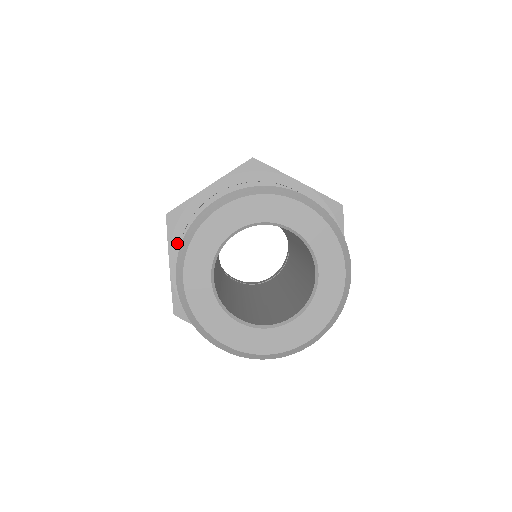
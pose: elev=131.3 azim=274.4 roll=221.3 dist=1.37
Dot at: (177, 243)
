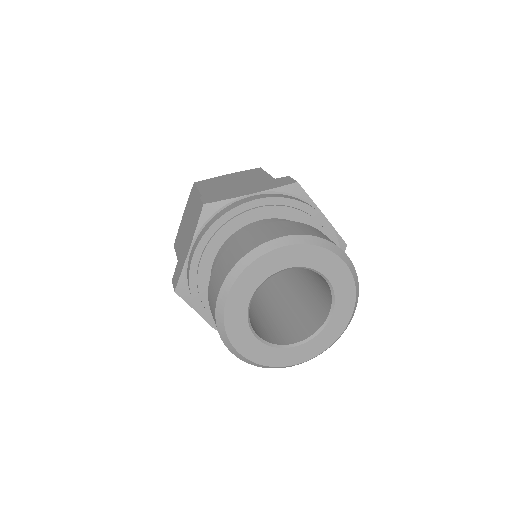
Dot at: (201, 308)
